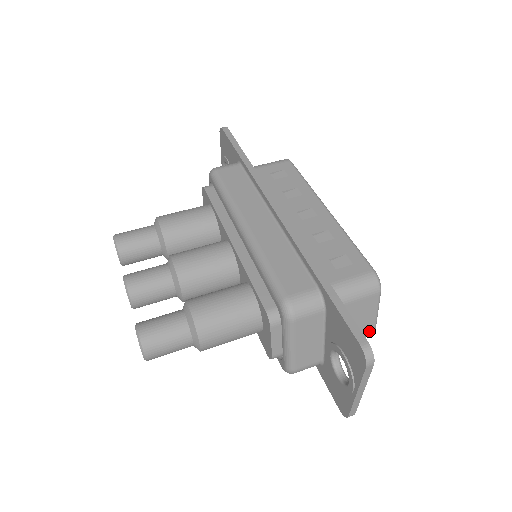
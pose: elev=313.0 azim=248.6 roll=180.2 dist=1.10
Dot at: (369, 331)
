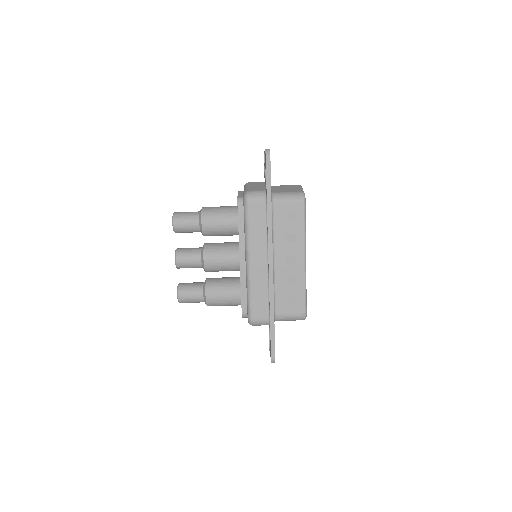
Dot at: occluded
